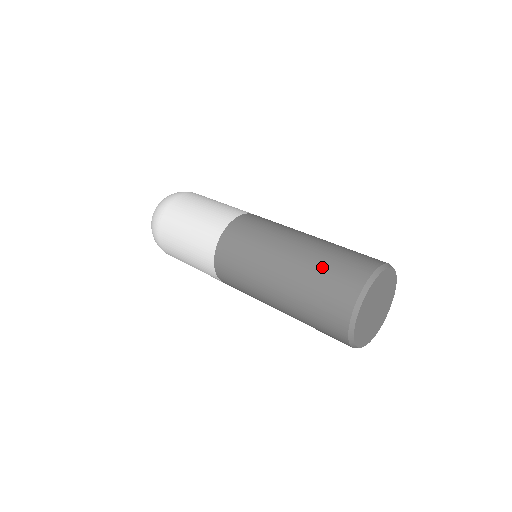
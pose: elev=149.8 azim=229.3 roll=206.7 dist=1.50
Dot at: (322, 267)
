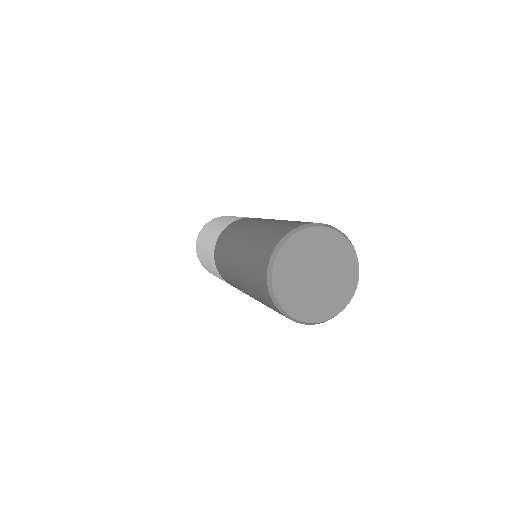
Dot at: (255, 246)
